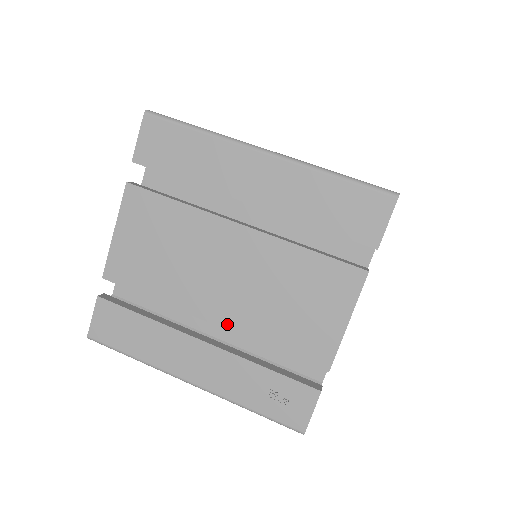
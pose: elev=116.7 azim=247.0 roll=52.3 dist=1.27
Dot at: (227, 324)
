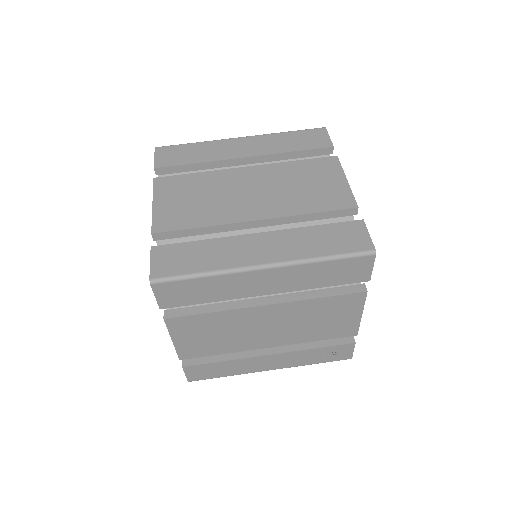
Dot at: (281, 344)
